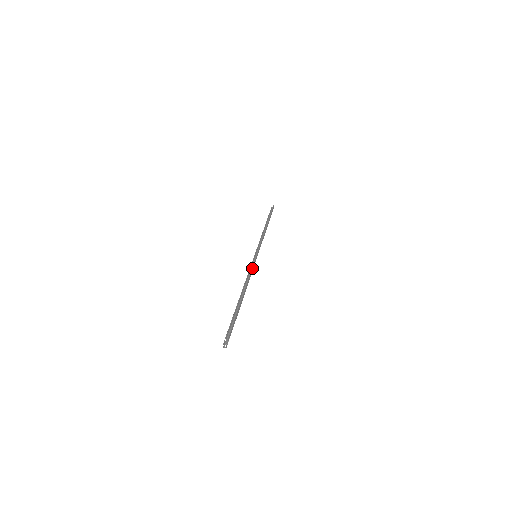
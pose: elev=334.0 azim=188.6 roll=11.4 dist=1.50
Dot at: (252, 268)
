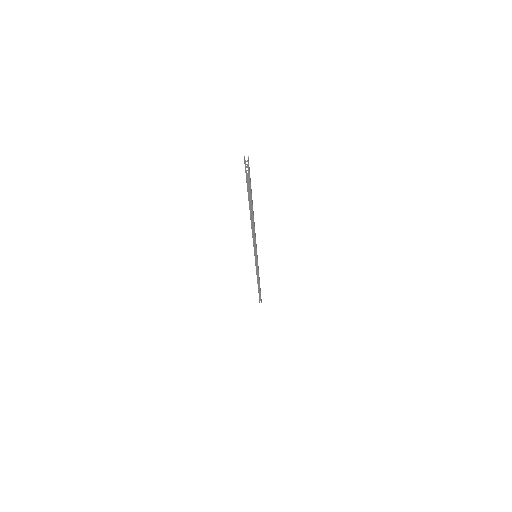
Dot at: occluded
